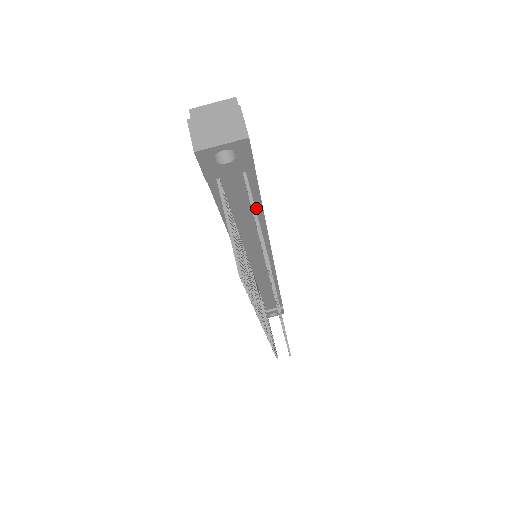
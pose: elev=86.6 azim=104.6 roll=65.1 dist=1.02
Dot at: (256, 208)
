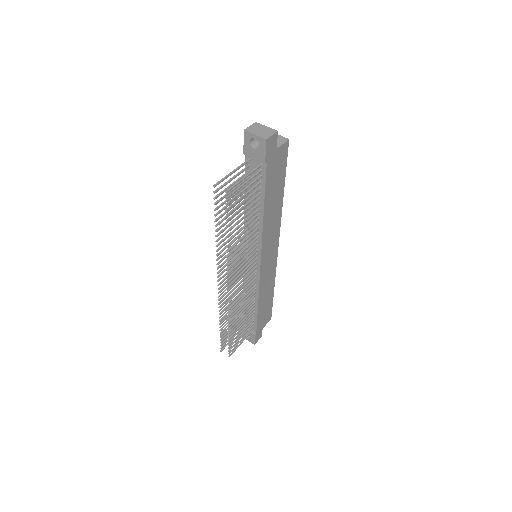
Dot at: (261, 199)
